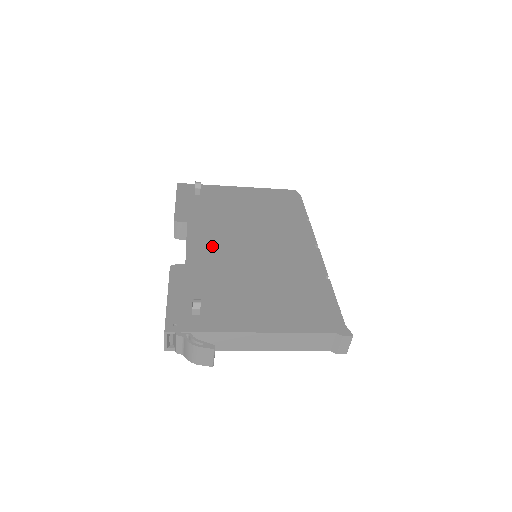
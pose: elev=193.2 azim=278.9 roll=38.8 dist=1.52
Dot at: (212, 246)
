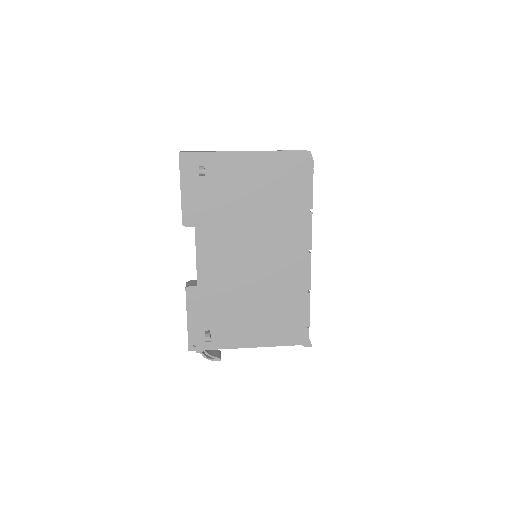
Dot at: (218, 261)
